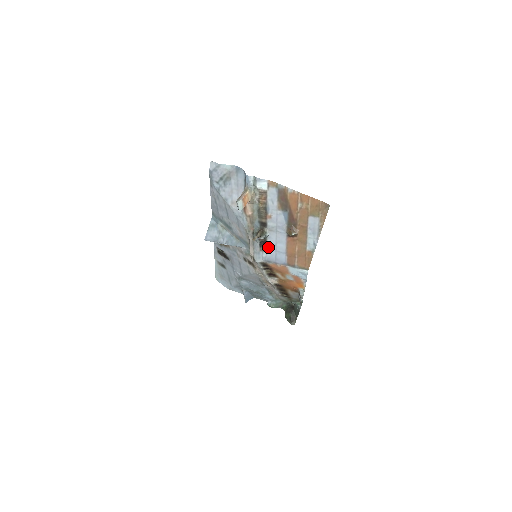
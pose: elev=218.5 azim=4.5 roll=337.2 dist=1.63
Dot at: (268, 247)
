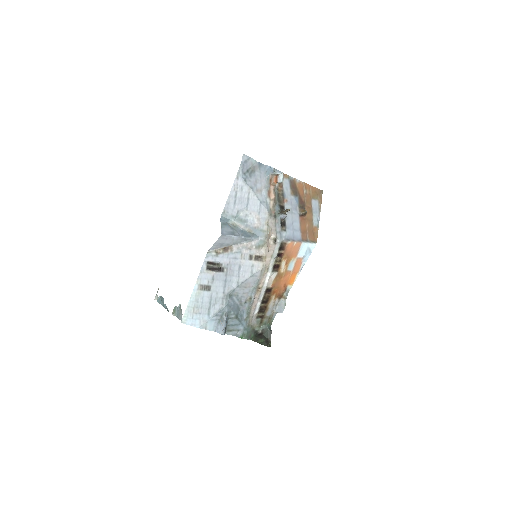
Dot at: (287, 226)
